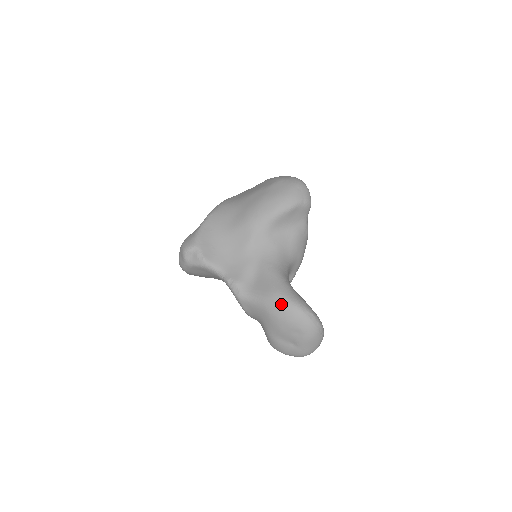
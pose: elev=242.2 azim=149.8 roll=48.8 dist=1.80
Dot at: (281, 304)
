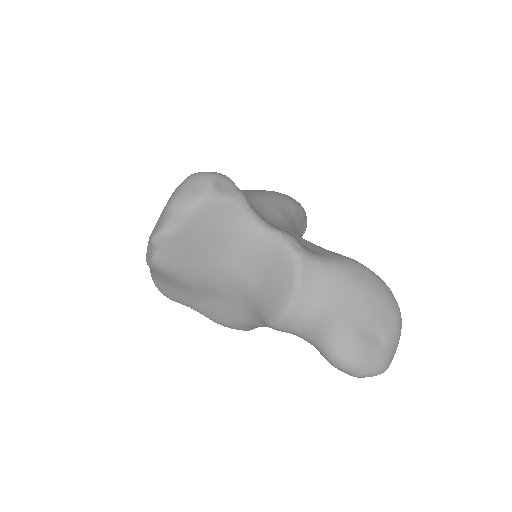
Dot at: (367, 270)
